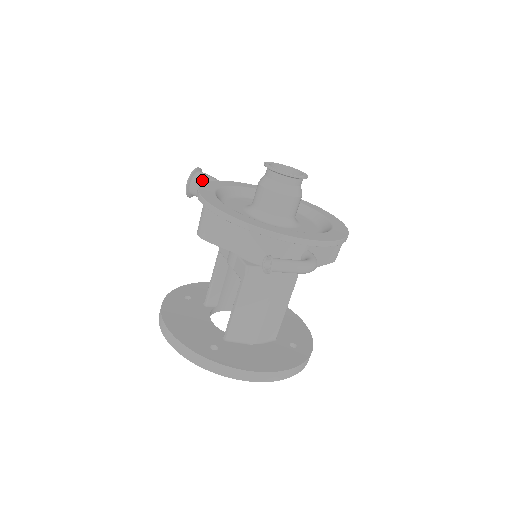
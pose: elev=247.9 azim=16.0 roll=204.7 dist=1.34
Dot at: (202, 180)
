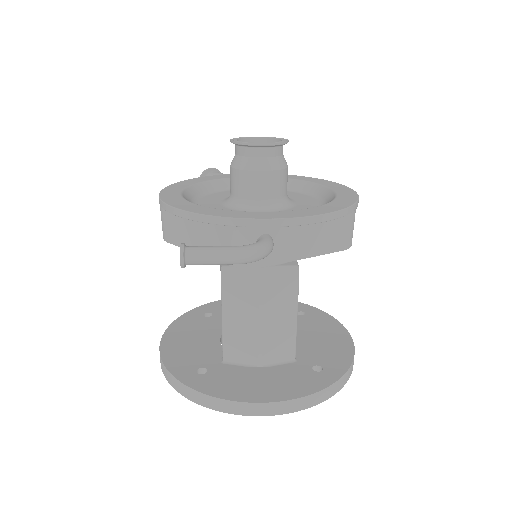
Dot at: occluded
